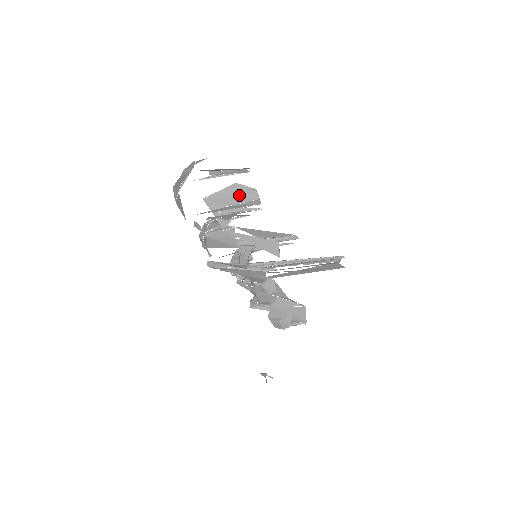
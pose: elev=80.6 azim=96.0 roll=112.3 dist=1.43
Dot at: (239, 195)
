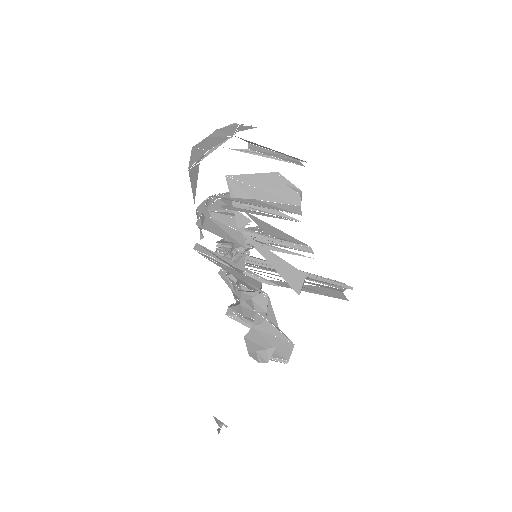
Dot at: (276, 190)
